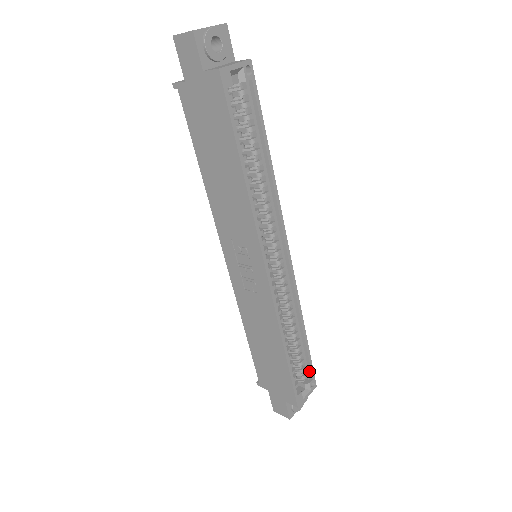
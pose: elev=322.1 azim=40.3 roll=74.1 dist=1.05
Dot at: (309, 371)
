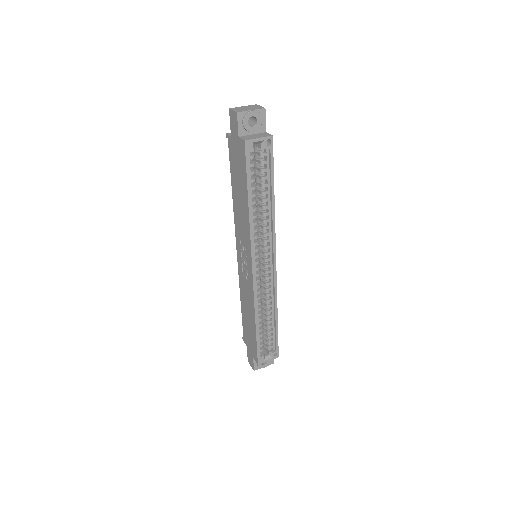
Dot at: (275, 345)
